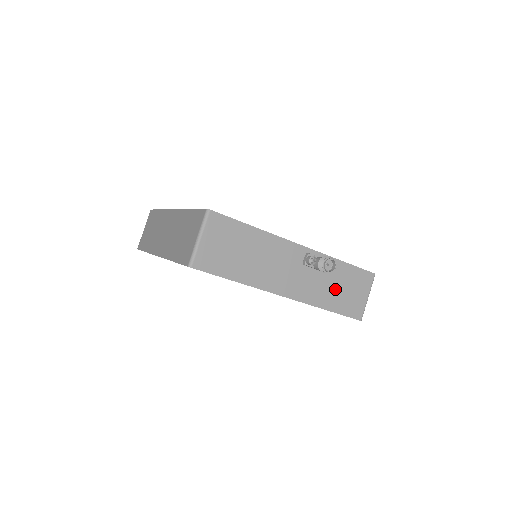
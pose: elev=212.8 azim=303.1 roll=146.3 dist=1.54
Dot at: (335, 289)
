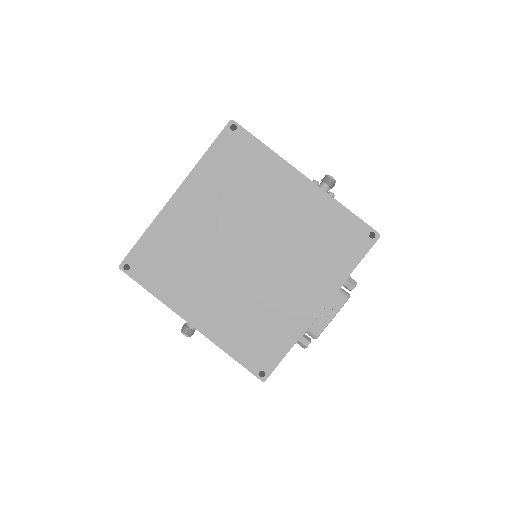
Dot at: occluded
